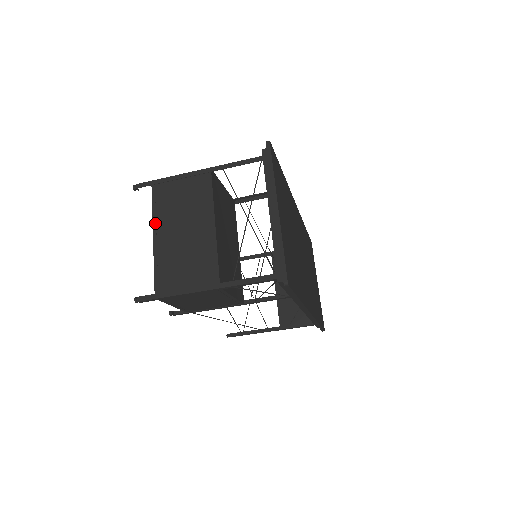
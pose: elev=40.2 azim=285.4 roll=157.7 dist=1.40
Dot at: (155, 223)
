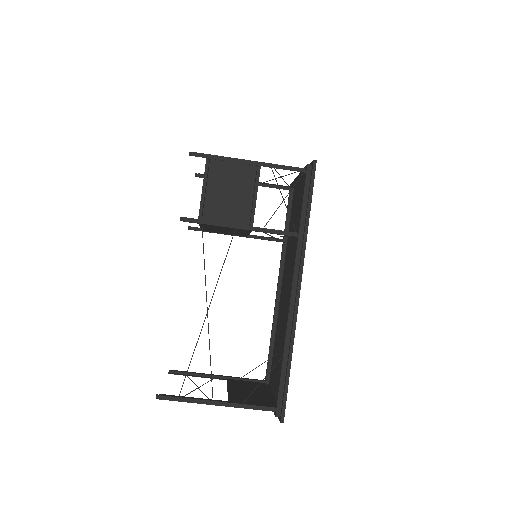
Dot at: occluded
